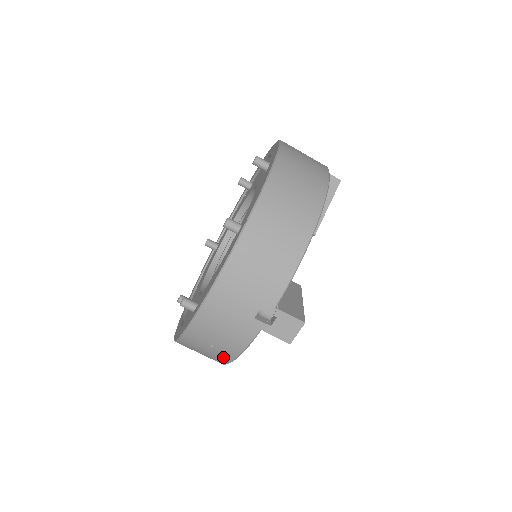
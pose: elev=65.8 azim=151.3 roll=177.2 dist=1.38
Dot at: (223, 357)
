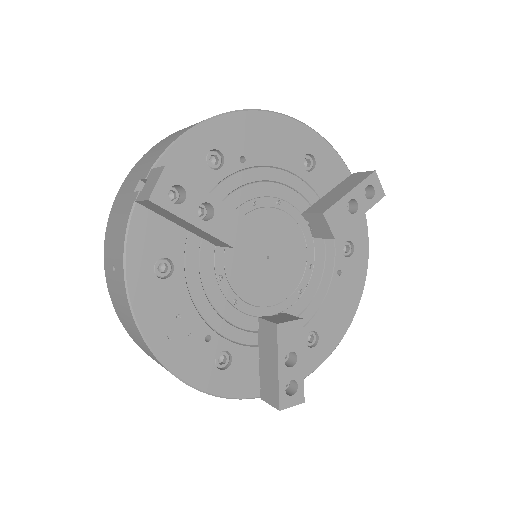
Dot at: (122, 288)
